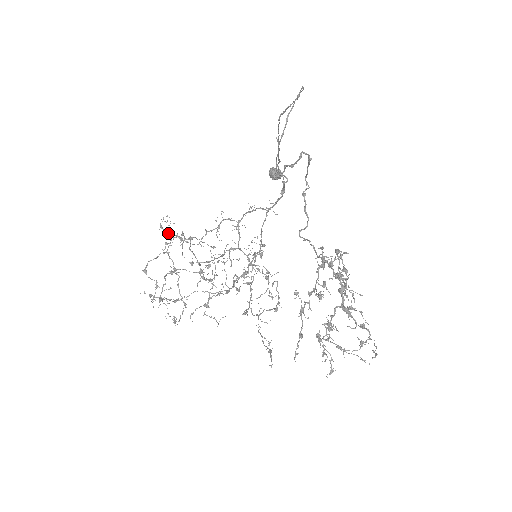
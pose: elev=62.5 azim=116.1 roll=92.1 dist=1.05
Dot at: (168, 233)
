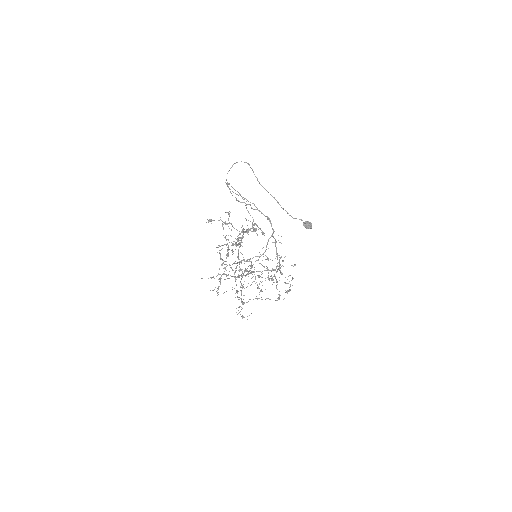
Dot at: occluded
